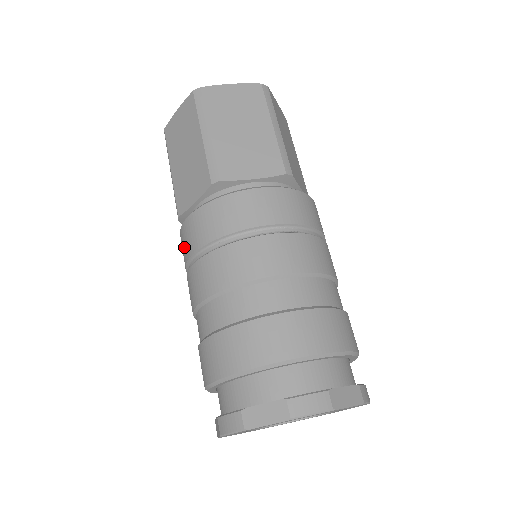
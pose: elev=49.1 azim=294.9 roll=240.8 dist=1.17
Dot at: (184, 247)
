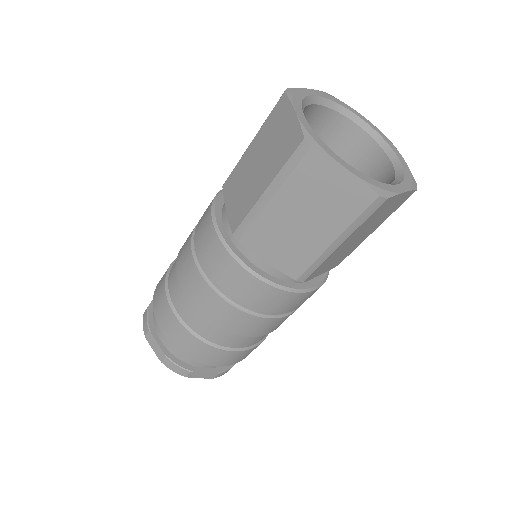
Dot at: (225, 275)
